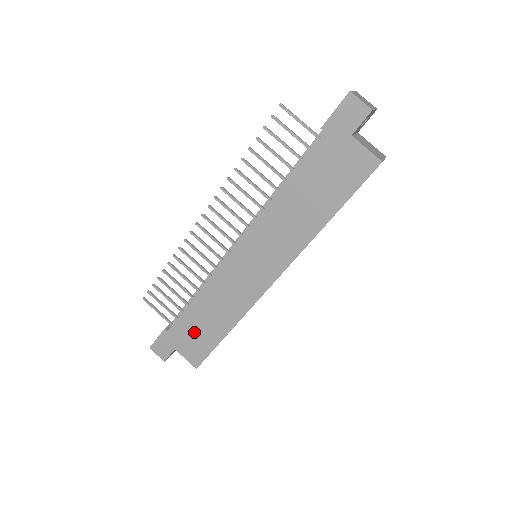
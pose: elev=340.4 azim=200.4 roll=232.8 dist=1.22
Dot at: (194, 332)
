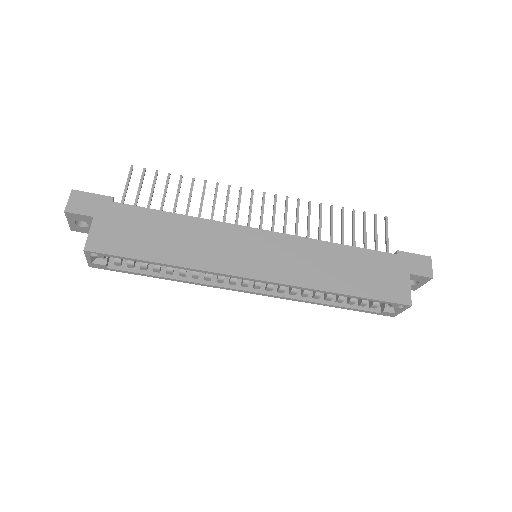
Dot at: (135, 229)
